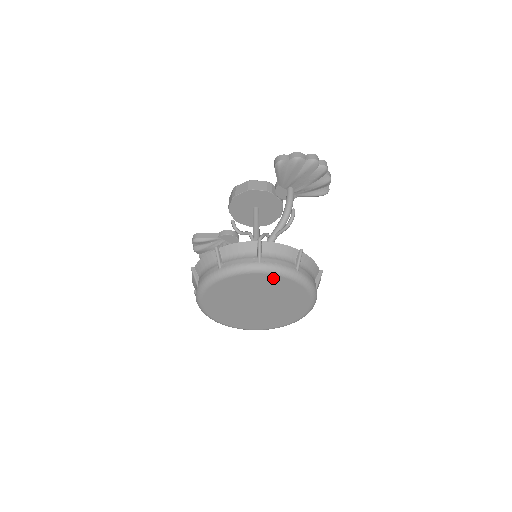
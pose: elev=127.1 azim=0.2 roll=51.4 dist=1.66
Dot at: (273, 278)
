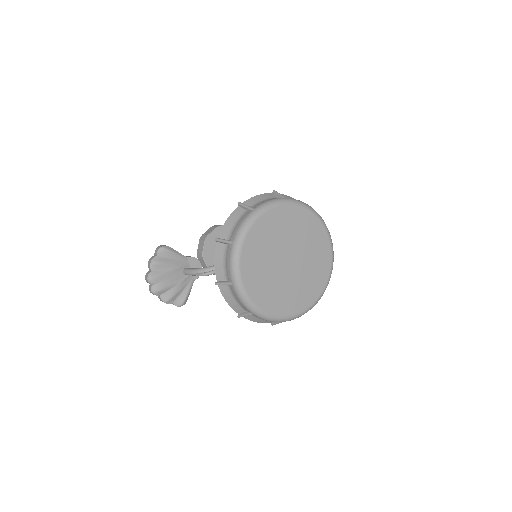
Dot at: (320, 230)
